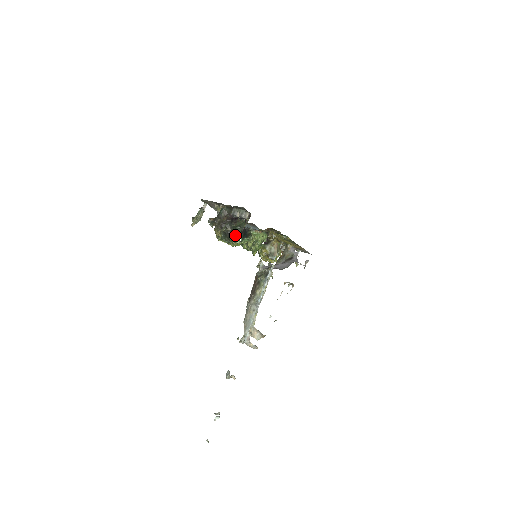
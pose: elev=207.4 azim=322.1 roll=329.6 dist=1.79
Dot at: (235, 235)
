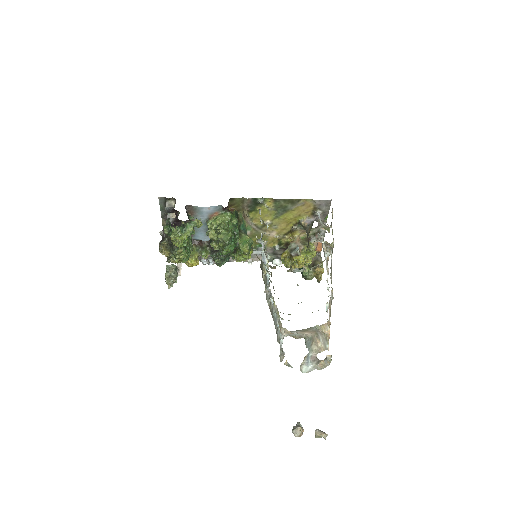
Dot at: (169, 230)
